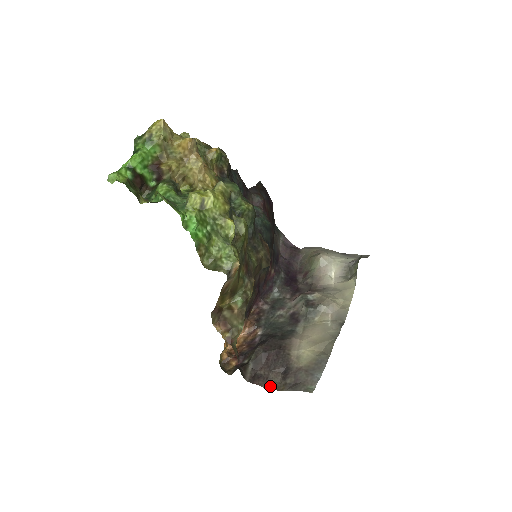
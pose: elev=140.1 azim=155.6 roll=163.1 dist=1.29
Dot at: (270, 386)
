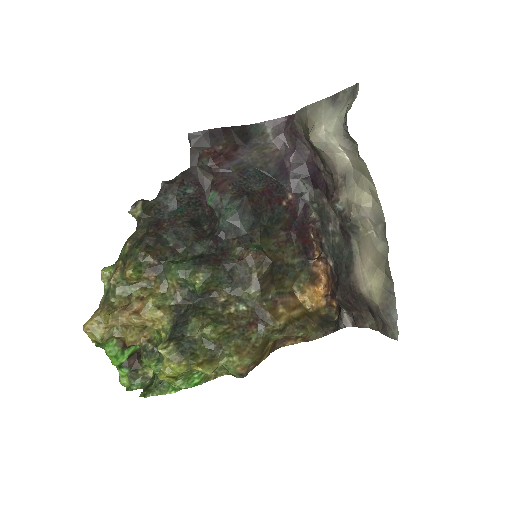
Dot at: (369, 326)
